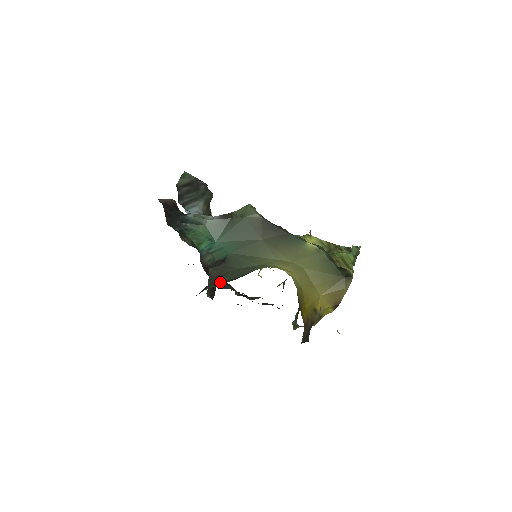
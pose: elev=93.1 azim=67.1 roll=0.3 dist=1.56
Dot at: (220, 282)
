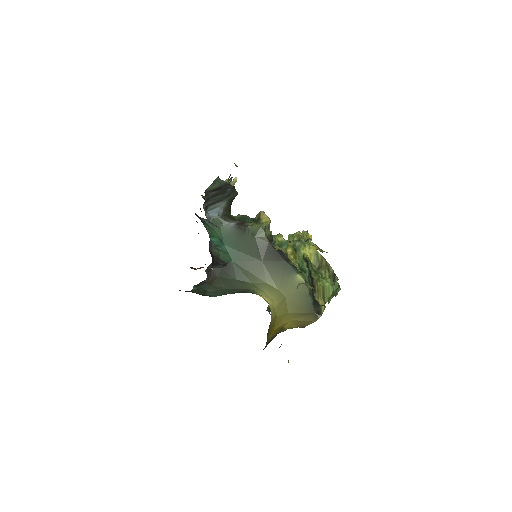
Dot at: (215, 287)
